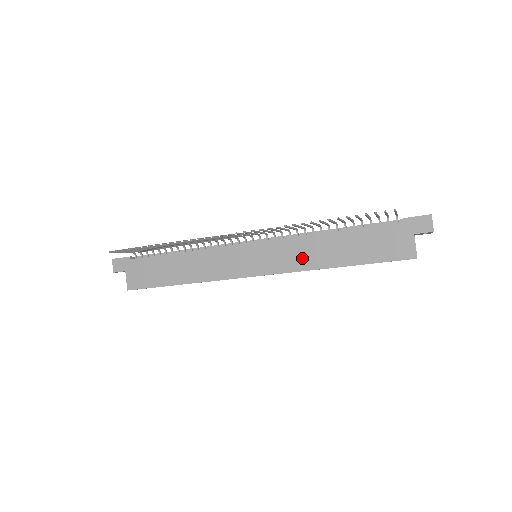
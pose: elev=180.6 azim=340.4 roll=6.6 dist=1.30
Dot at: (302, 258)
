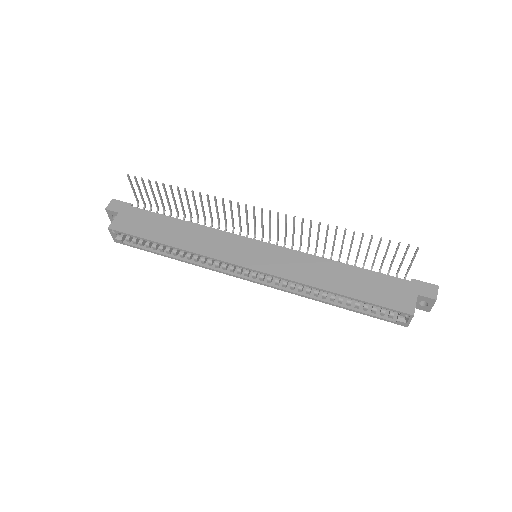
Dot at: (303, 271)
